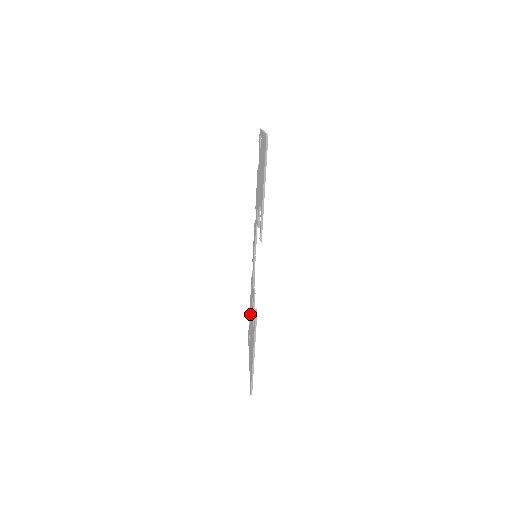
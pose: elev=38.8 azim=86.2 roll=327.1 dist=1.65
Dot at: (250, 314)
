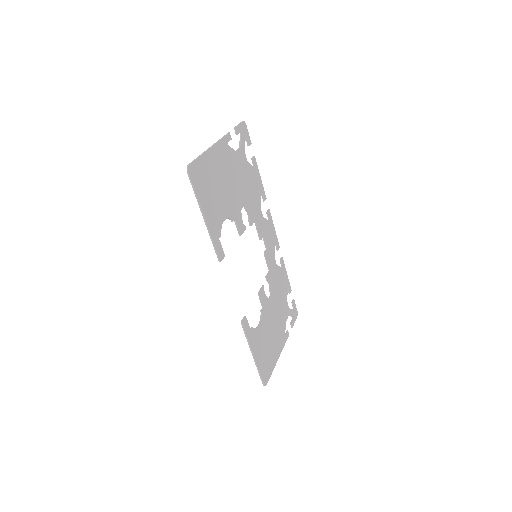
Dot at: (282, 300)
